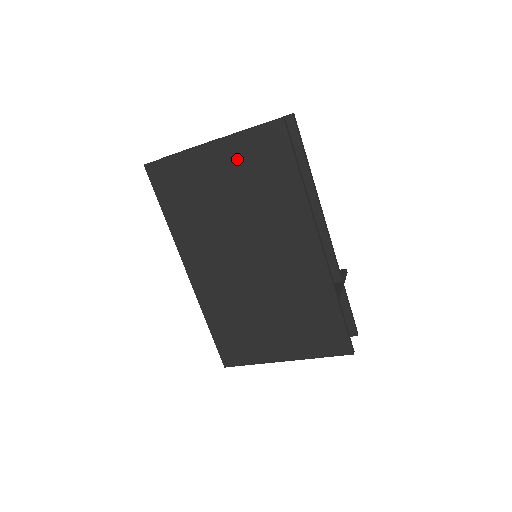
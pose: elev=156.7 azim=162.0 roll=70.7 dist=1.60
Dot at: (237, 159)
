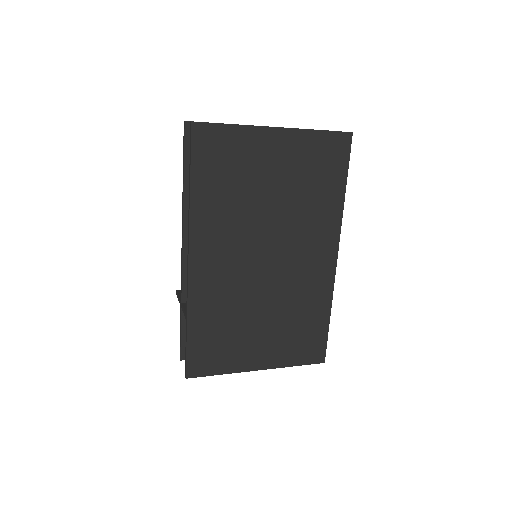
Dot at: (298, 154)
